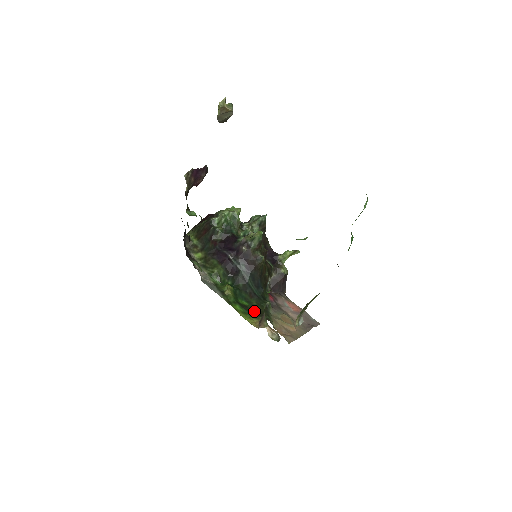
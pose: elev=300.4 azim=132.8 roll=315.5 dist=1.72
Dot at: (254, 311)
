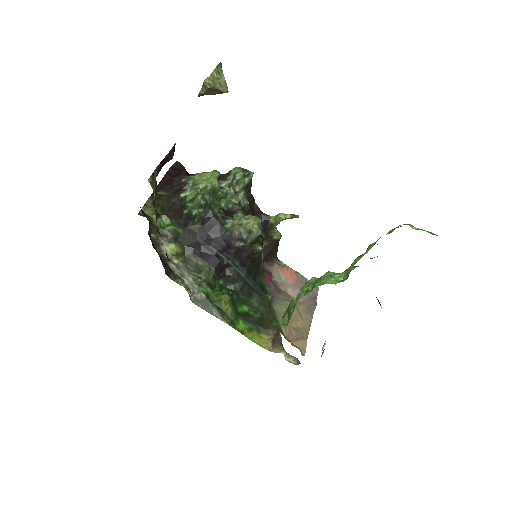
Dot at: (259, 319)
